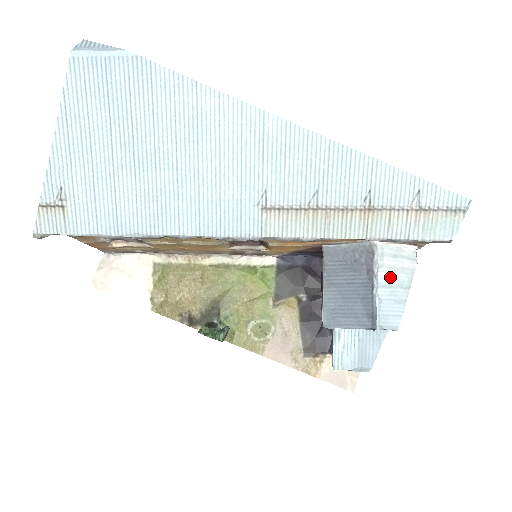
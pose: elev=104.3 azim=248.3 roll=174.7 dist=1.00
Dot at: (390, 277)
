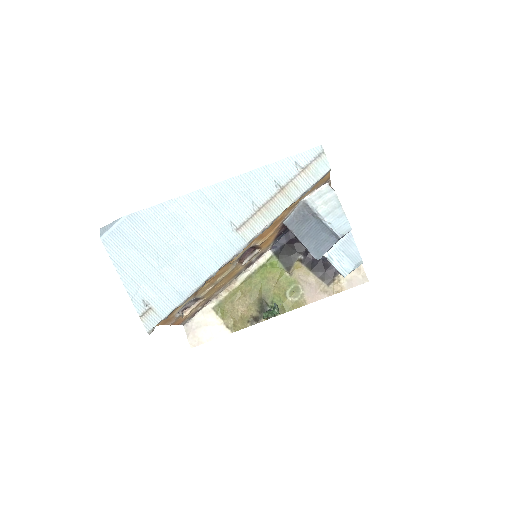
Dot at: (326, 209)
